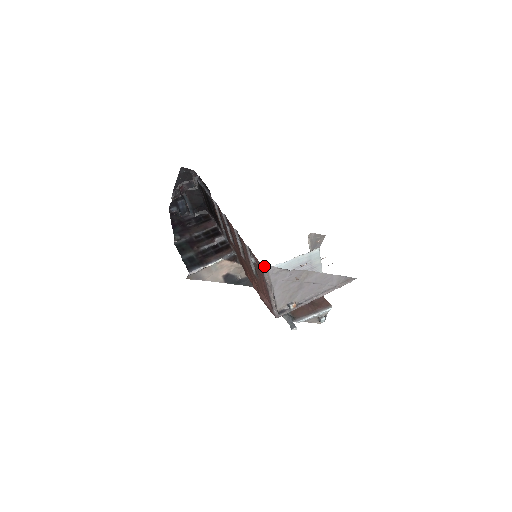
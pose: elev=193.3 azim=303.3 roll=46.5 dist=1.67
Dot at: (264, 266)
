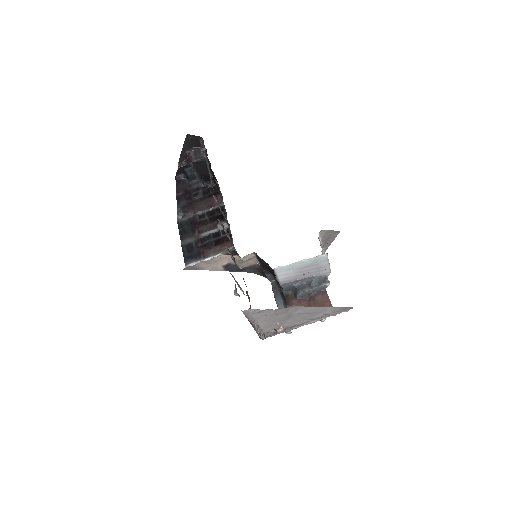
Dot at: occluded
